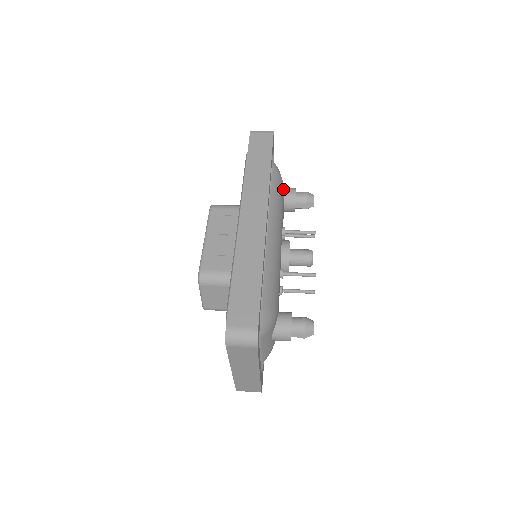
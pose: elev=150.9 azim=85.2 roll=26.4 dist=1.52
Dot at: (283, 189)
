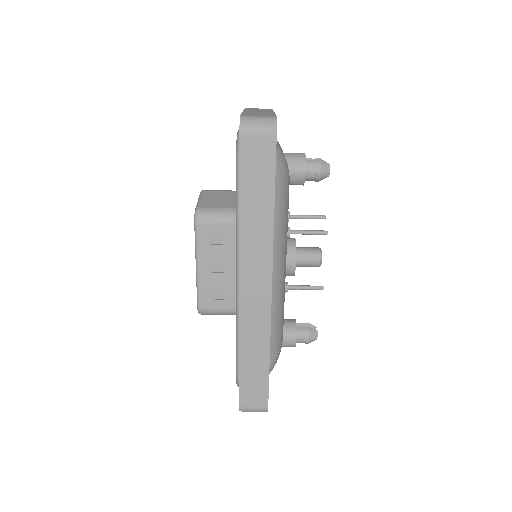
Dot at: (288, 183)
